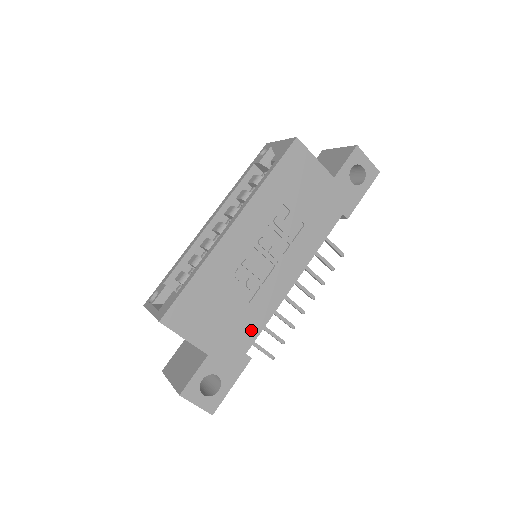
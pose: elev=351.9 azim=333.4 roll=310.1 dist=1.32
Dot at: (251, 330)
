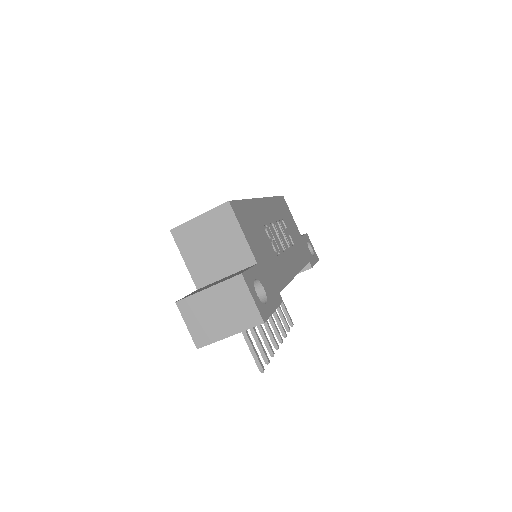
Dot at: (279, 278)
